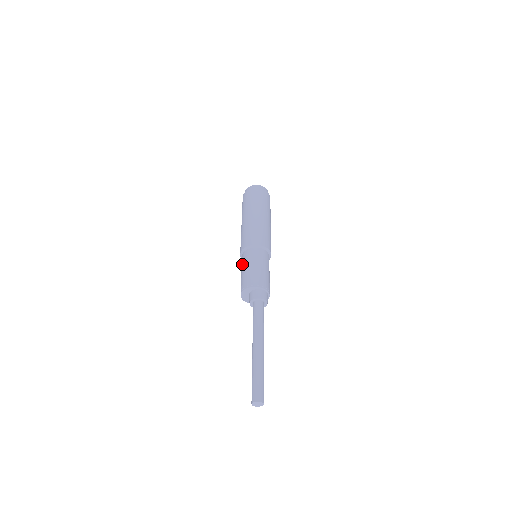
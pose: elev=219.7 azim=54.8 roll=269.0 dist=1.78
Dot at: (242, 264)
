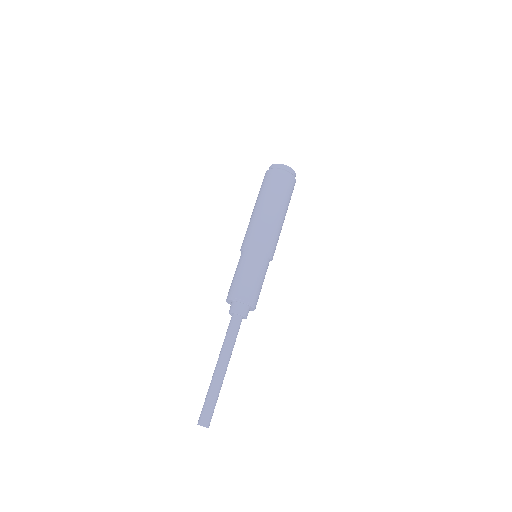
Dot at: occluded
